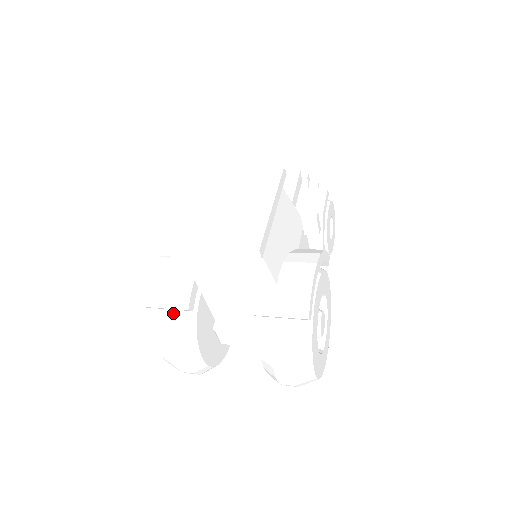
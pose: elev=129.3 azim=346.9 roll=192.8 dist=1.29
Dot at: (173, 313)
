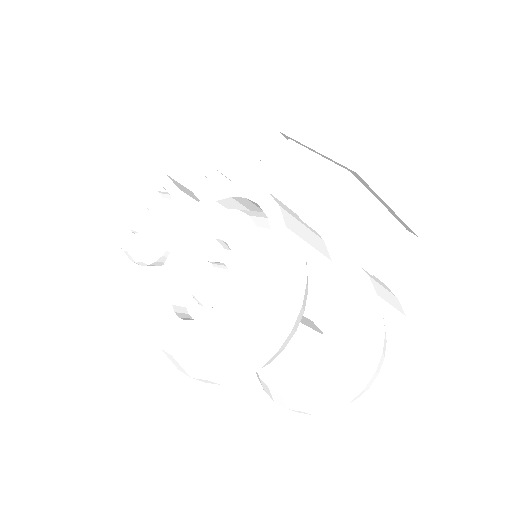
Dot at: (301, 259)
